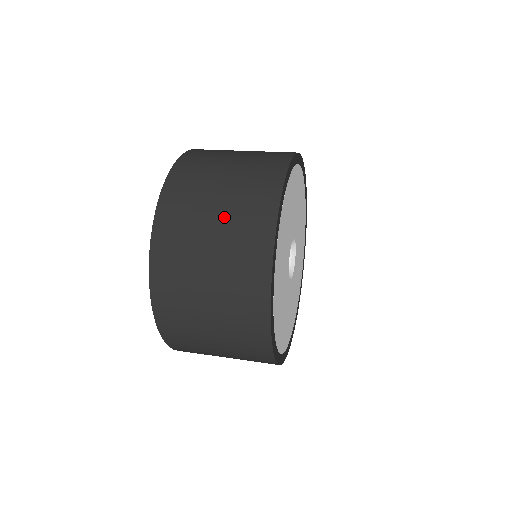
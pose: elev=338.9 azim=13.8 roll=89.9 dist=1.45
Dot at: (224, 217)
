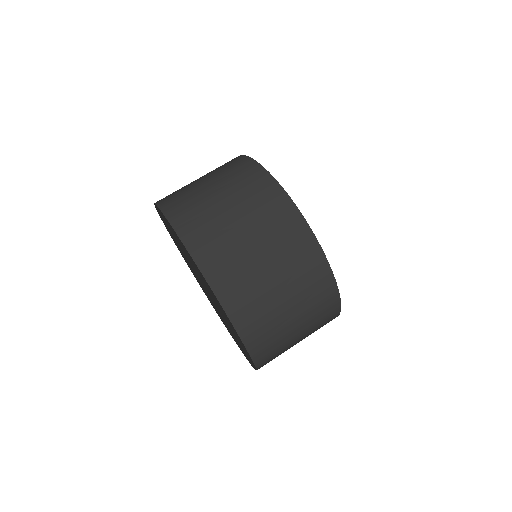
Dot at: (247, 218)
